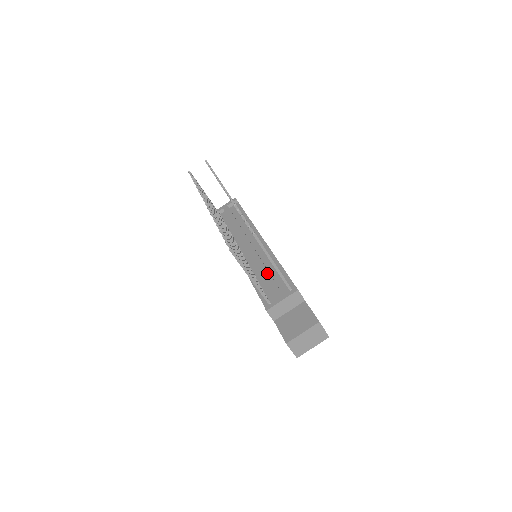
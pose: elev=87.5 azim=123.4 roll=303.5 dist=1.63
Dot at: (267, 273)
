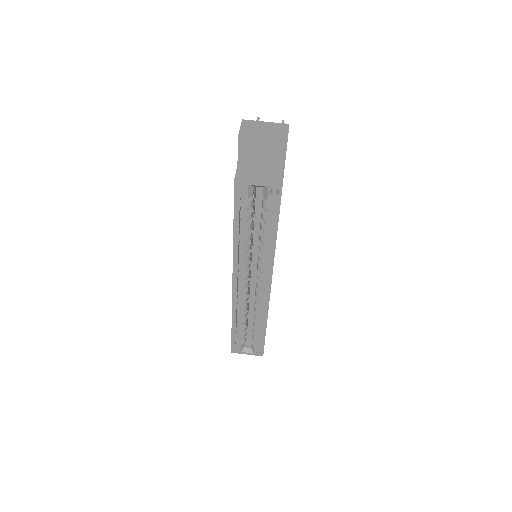
Dot at: occluded
